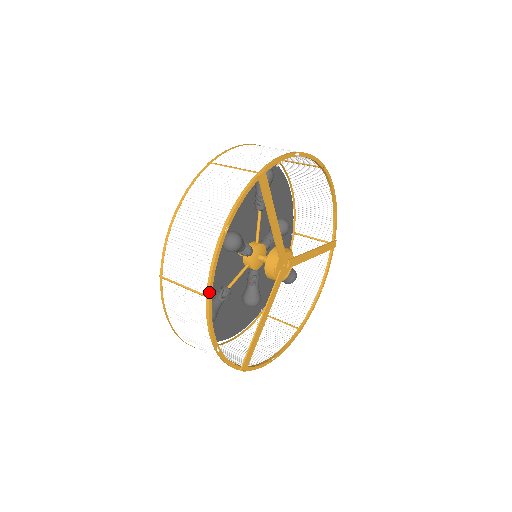
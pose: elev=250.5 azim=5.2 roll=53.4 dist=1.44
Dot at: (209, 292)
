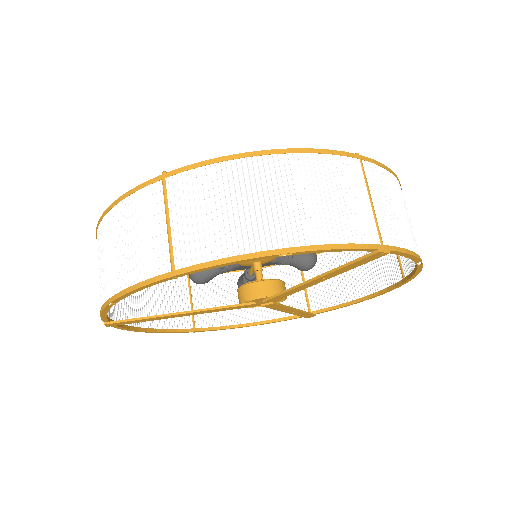
Dot at: (181, 273)
